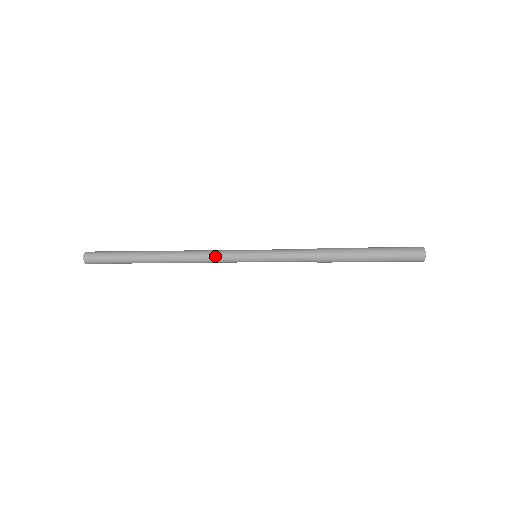
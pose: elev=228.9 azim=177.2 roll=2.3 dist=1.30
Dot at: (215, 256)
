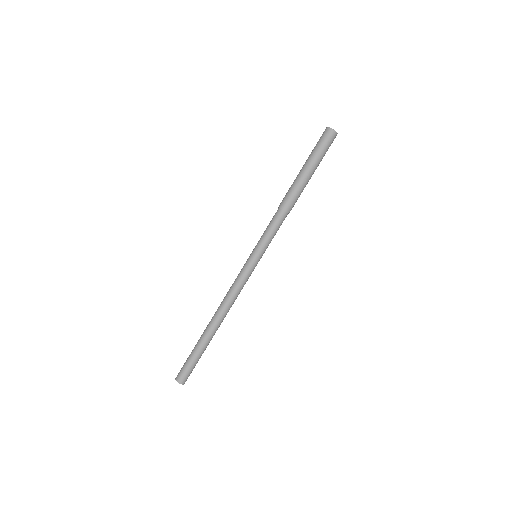
Dot at: (237, 286)
